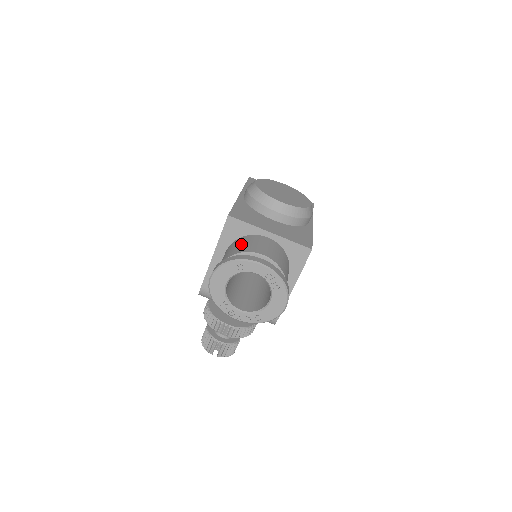
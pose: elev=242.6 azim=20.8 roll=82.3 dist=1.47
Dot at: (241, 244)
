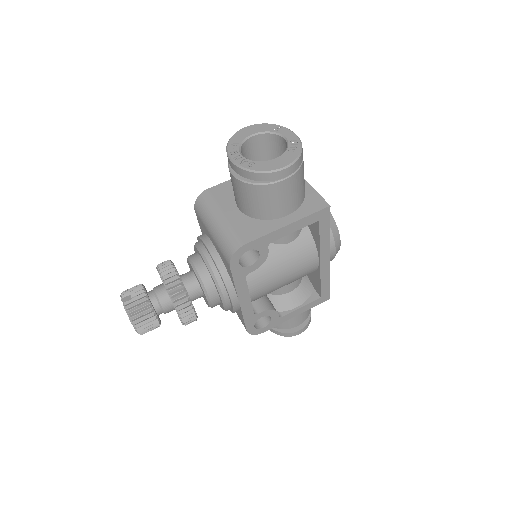
Dot at: occluded
